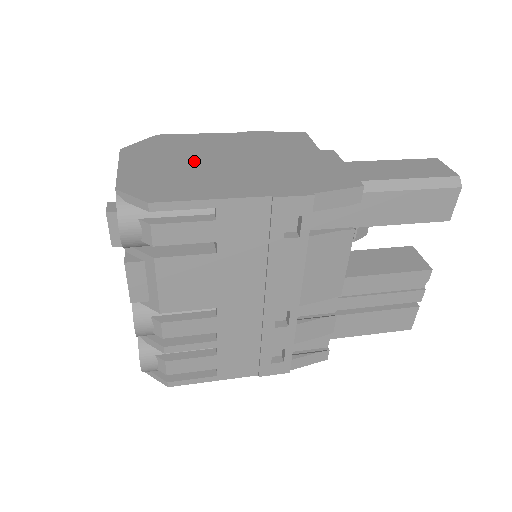
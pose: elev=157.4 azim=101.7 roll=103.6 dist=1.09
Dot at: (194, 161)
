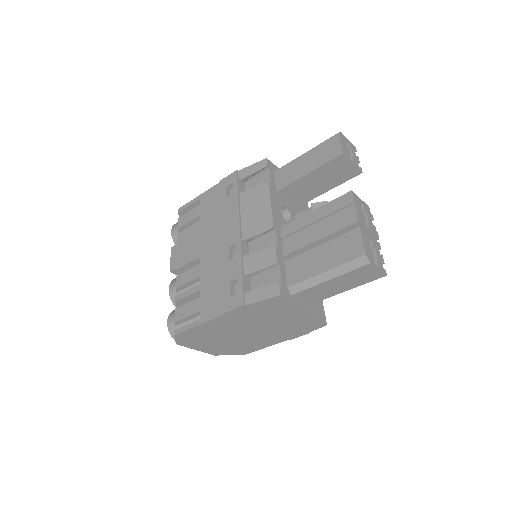
Dot at: occluded
